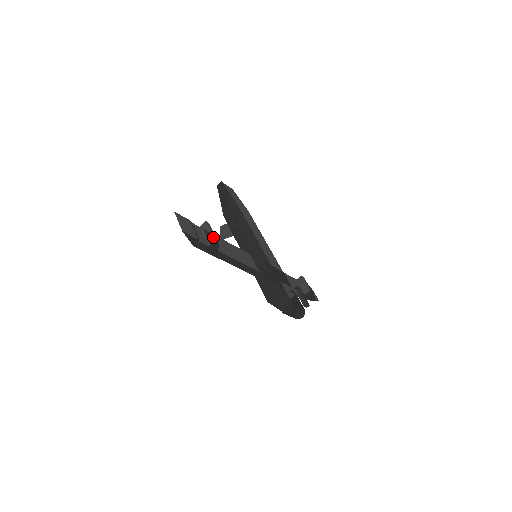
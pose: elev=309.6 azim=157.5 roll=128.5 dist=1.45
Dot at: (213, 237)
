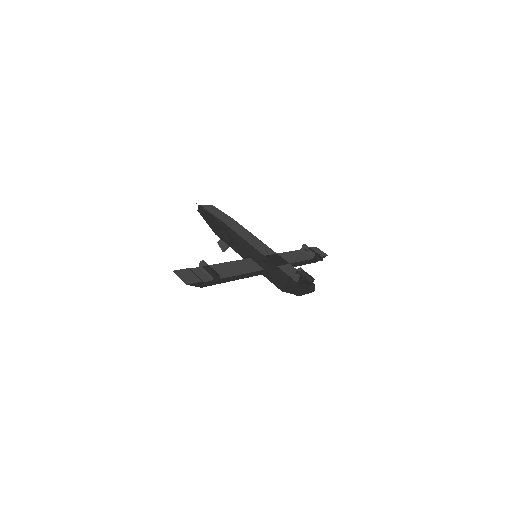
Dot at: (212, 272)
